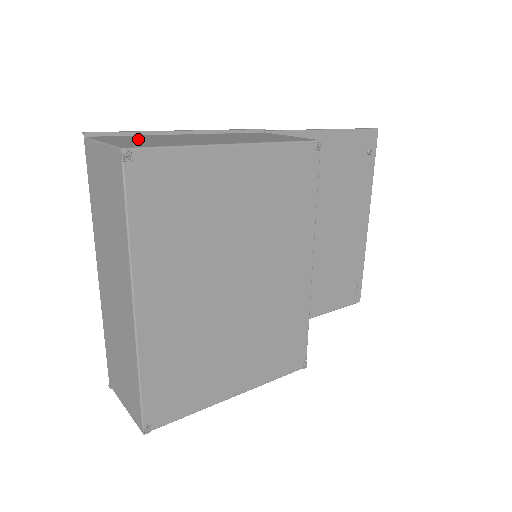
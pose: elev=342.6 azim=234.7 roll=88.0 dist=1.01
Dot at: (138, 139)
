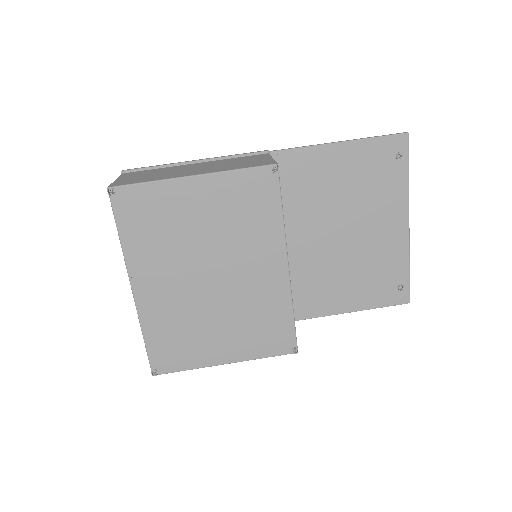
Dot at: (144, 174)
